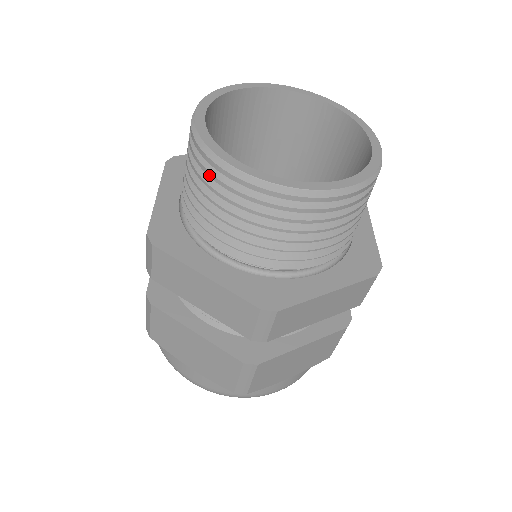
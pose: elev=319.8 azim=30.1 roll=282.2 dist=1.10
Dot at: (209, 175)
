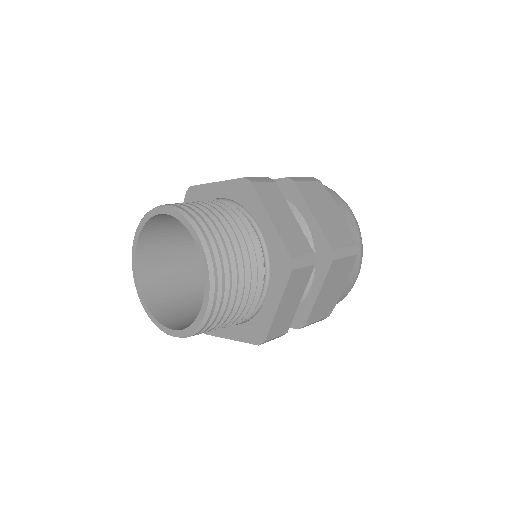
Dot at: occluded
